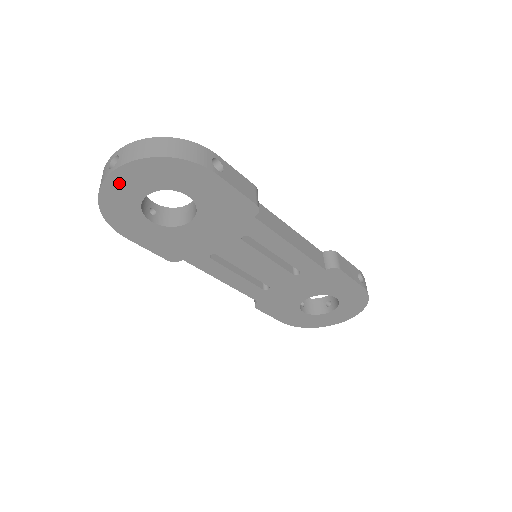
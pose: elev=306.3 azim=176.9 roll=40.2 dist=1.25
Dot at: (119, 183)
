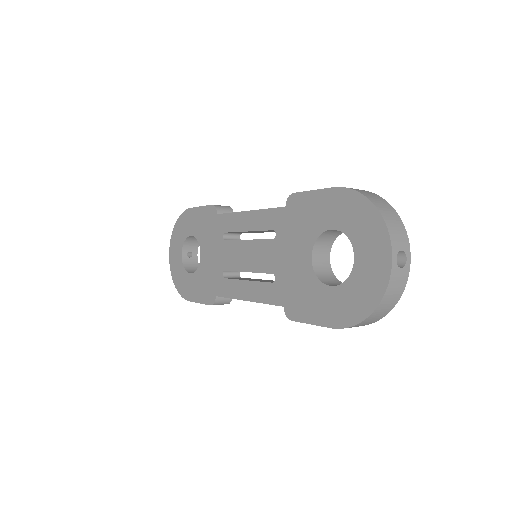
Dot at: (173, 258)
